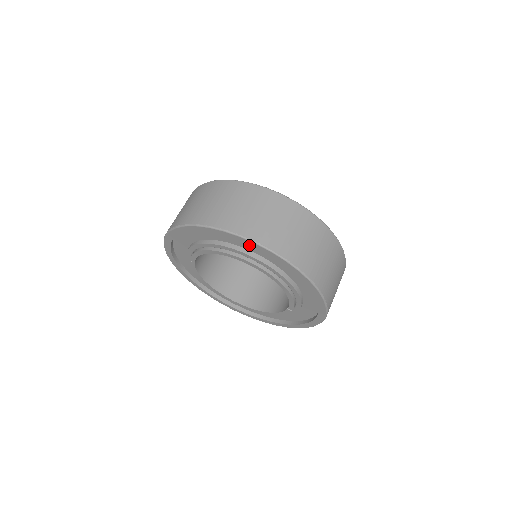
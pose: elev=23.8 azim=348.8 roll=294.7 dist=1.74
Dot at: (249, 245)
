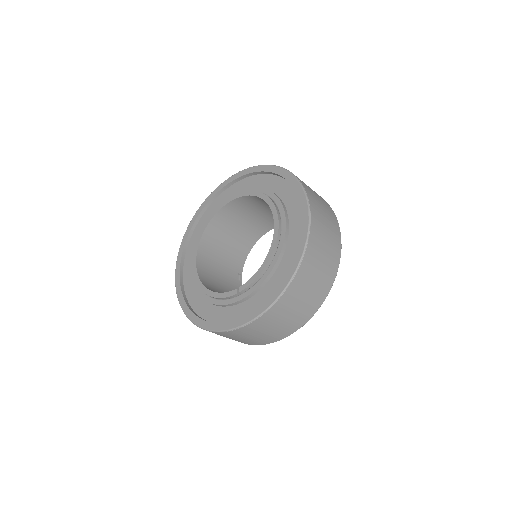
Dot at: (298, 197)
